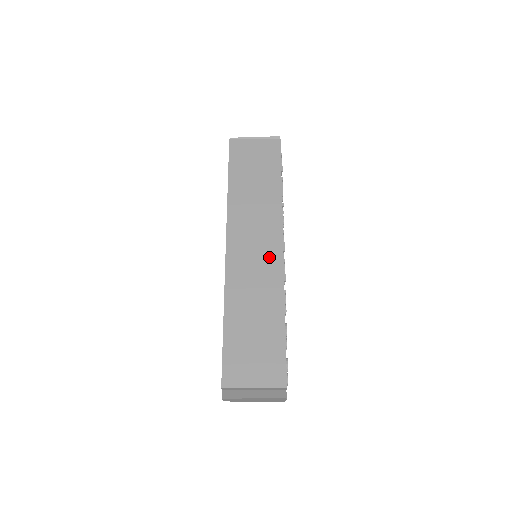
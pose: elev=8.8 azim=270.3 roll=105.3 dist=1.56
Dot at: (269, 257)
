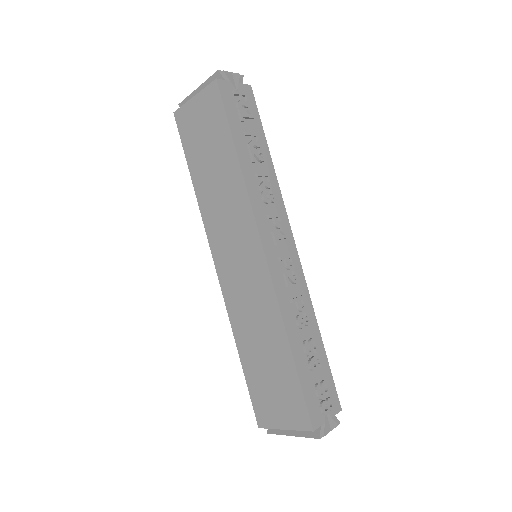
Dot at: (254, 268)
